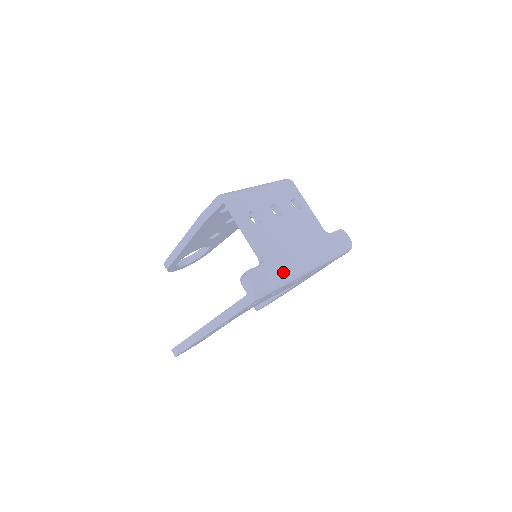
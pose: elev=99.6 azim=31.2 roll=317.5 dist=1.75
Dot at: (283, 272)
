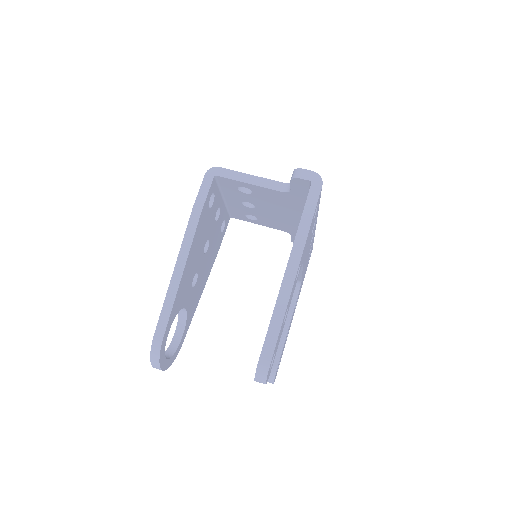
Dot at: occluded
